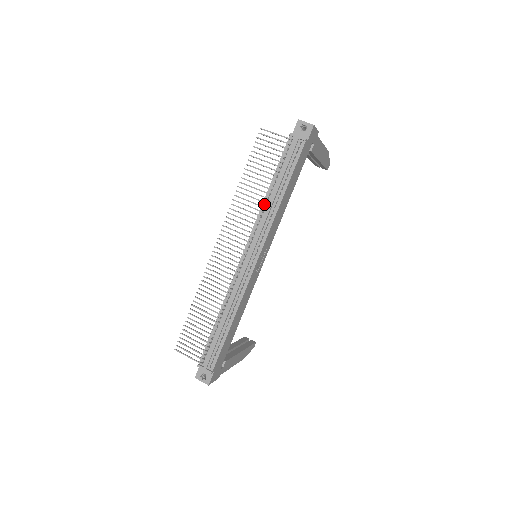
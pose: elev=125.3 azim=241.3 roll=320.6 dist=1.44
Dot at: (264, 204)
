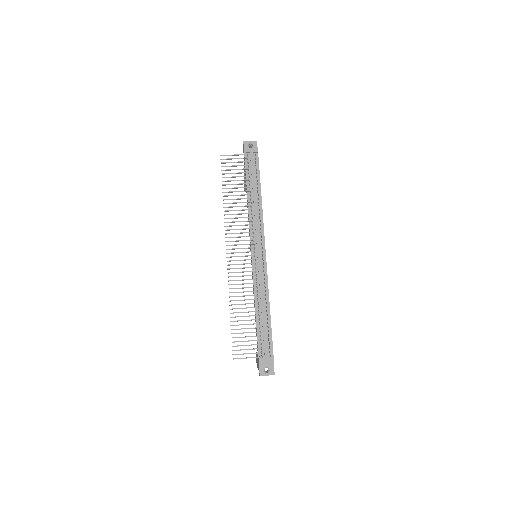
Dot at: (250, 208)
